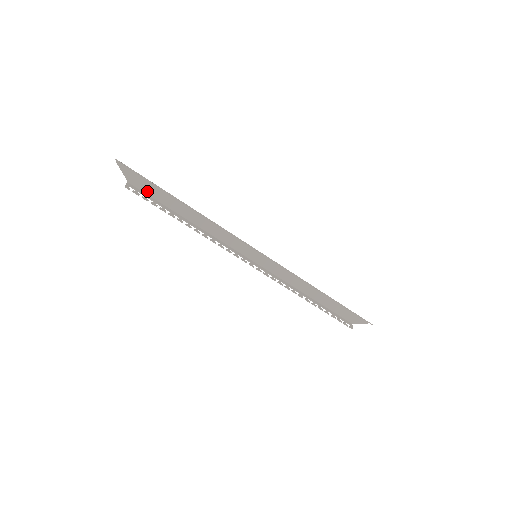
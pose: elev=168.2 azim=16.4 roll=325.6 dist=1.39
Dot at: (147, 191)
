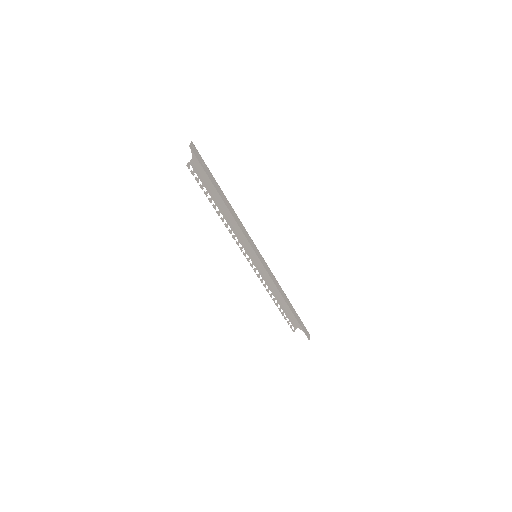
Dot at: (203, 173)
